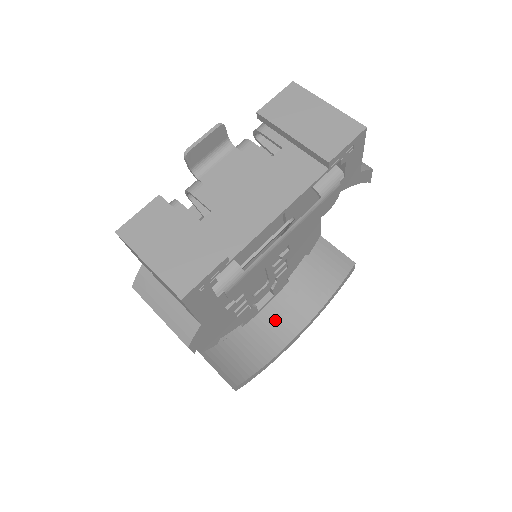
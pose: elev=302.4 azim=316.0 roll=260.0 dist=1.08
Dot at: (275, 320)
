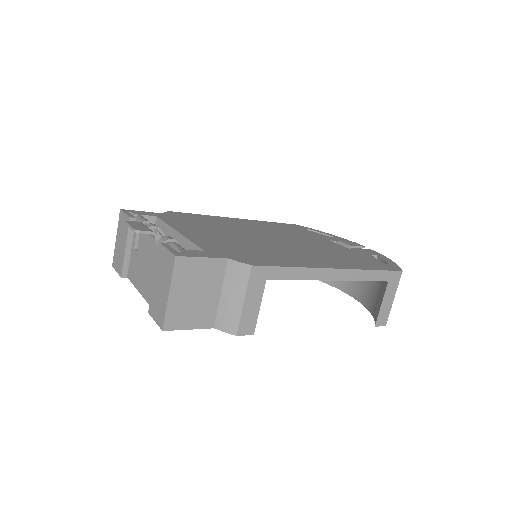
Dot at: occluded
